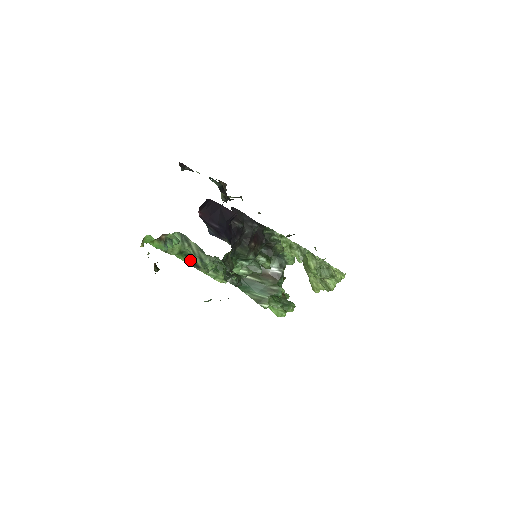
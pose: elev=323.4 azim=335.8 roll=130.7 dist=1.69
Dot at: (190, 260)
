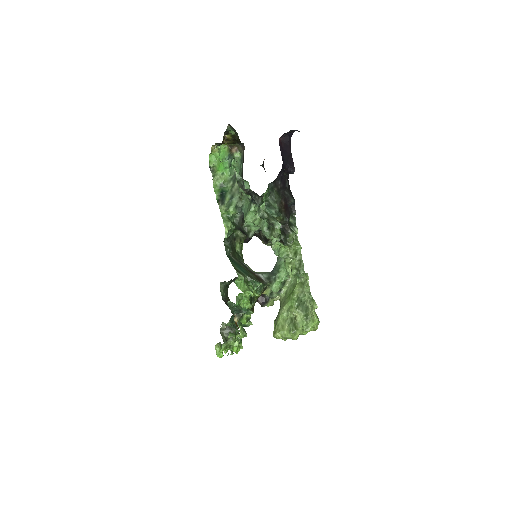
Dot at: (222, 195)
